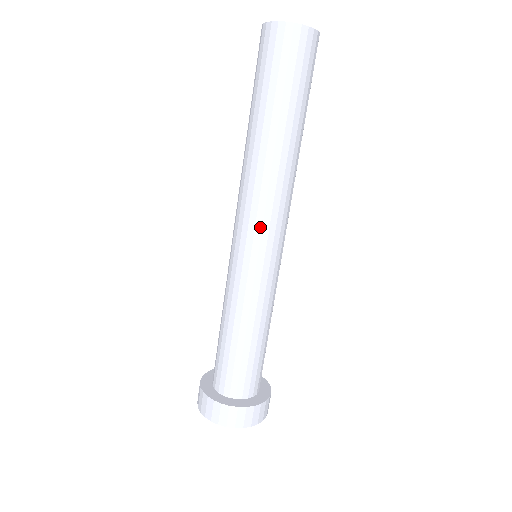
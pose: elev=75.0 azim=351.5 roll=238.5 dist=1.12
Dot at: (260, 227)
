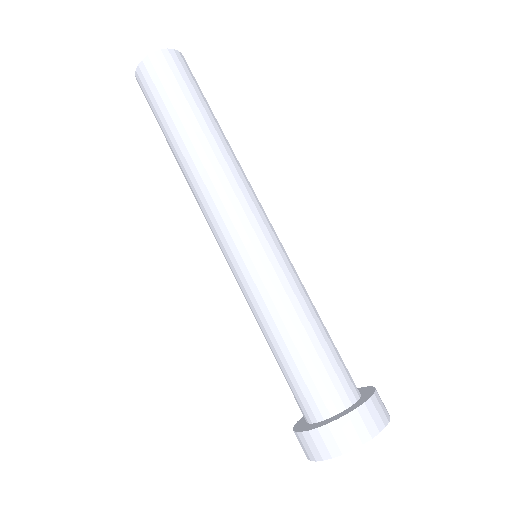
Dot at: (242, 213)
